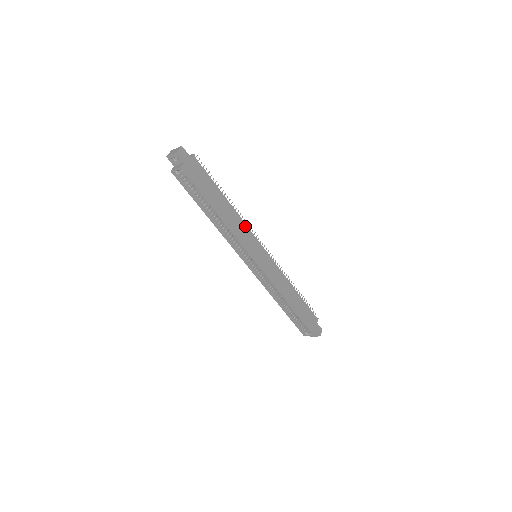
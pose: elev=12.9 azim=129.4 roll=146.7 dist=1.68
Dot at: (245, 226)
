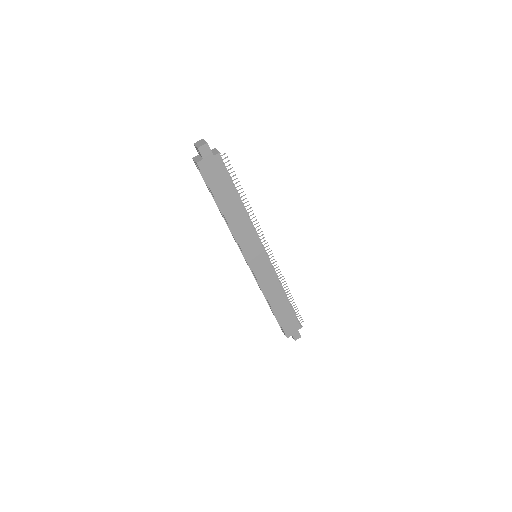
Dot at: (252, 230)
